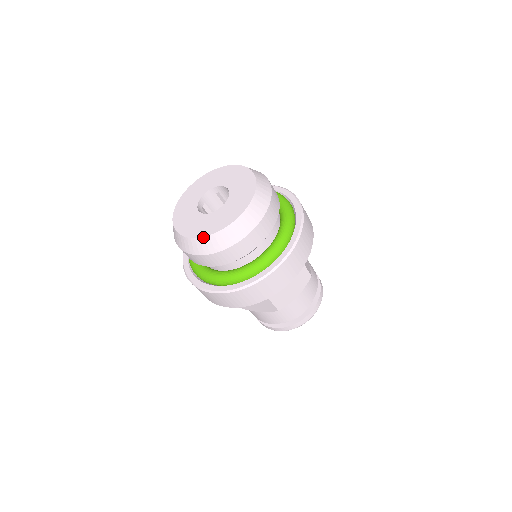
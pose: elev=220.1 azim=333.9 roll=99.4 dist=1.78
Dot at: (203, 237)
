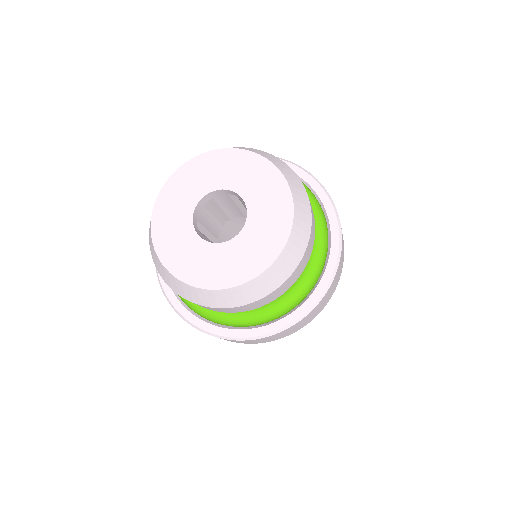
Dot at: (244, 284)
